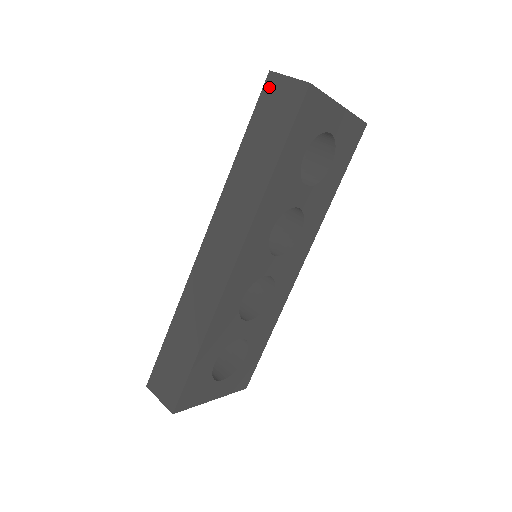
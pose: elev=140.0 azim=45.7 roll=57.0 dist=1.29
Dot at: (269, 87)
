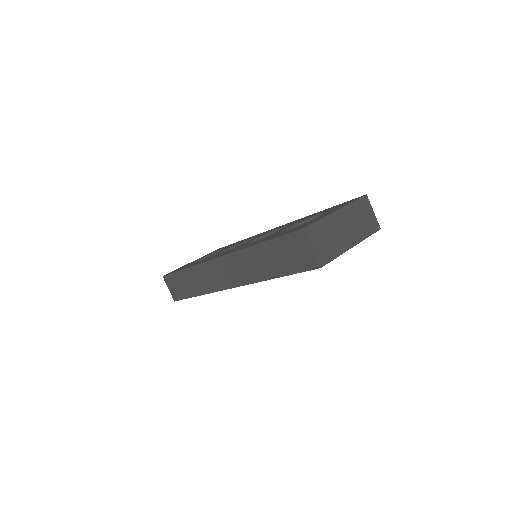
Dot at: (297, 237)
